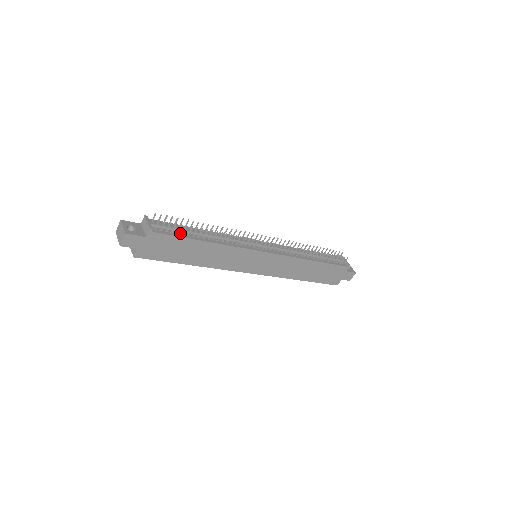
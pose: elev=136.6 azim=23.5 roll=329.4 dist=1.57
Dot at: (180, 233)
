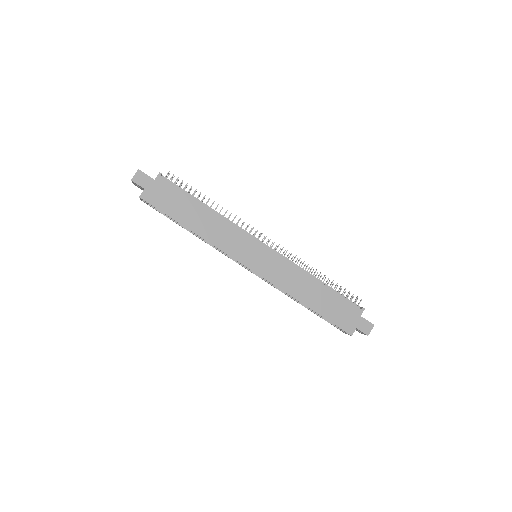
Dot at: (185, 193)
